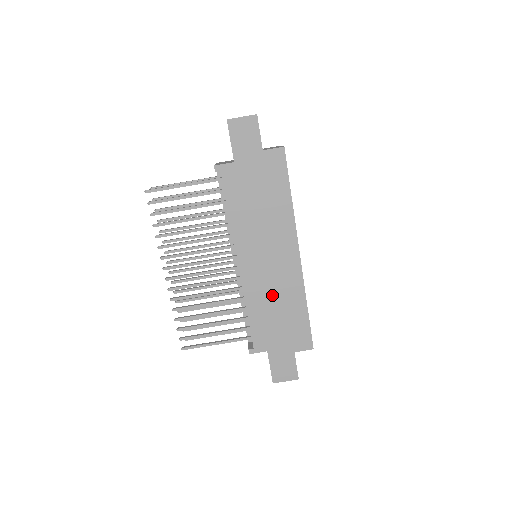
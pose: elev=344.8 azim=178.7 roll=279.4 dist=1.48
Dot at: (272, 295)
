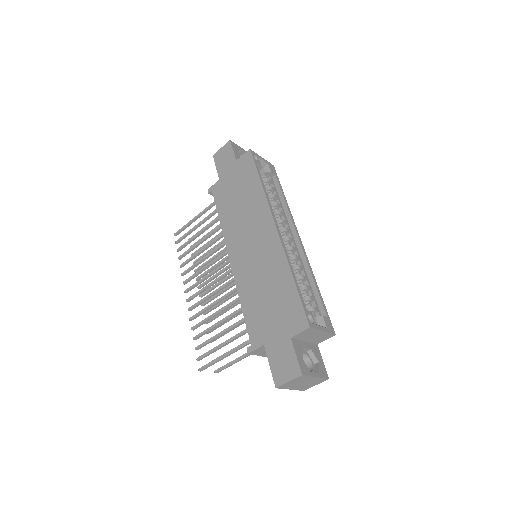
Dot at: (259, 278)
